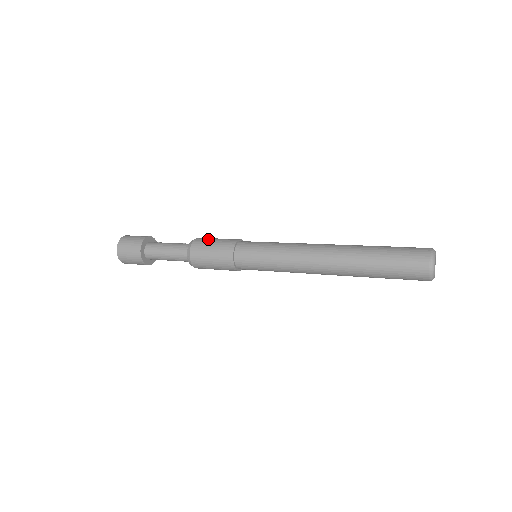
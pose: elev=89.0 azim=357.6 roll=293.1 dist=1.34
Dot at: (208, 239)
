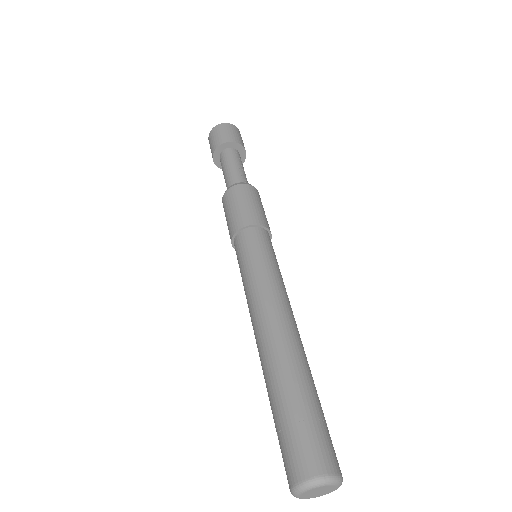
Dot at: (247, 195)
